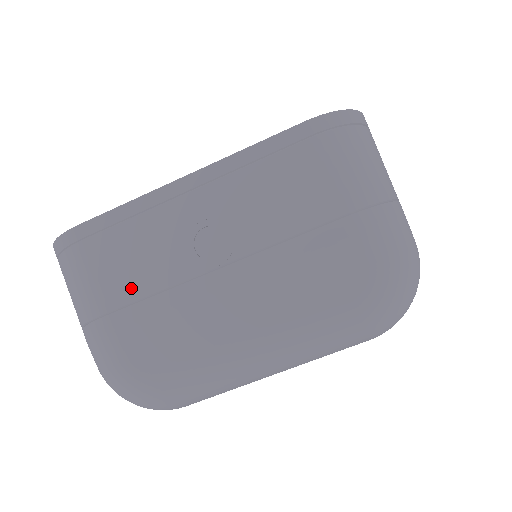
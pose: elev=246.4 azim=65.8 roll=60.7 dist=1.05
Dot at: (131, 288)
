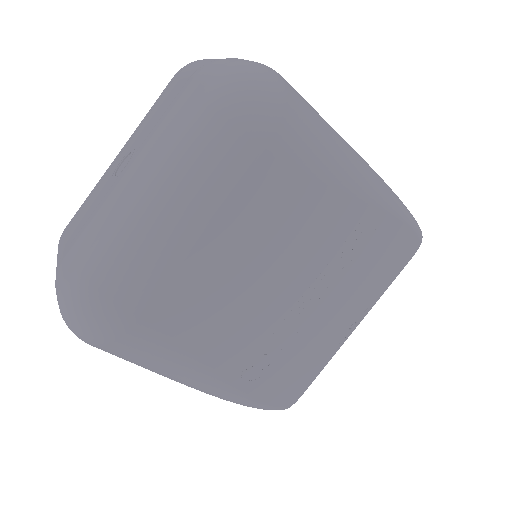
Dot at: (79, 228)
